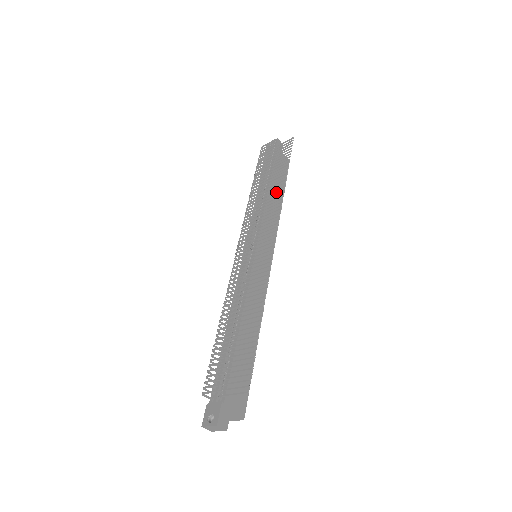
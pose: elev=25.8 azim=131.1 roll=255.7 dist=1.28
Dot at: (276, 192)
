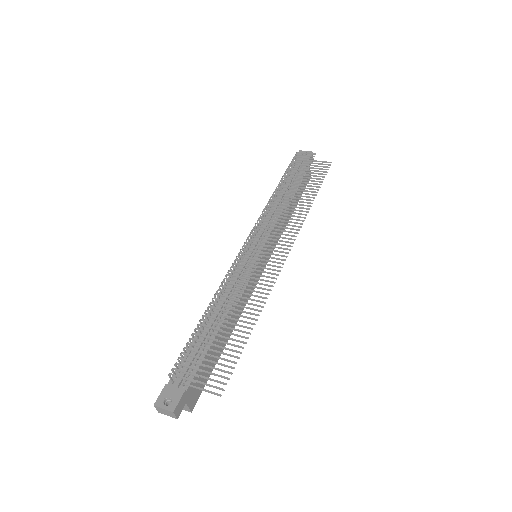
Dot at: (300, 207)
